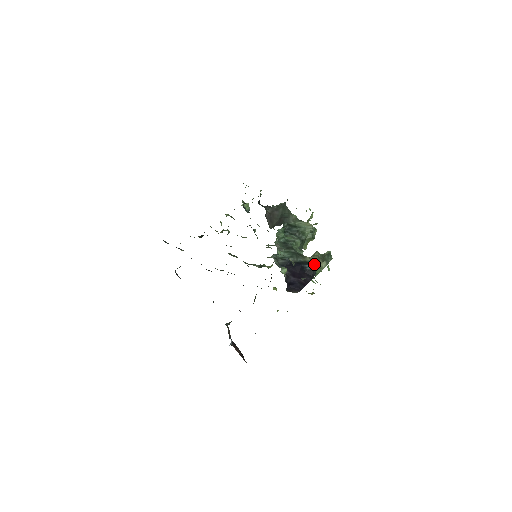
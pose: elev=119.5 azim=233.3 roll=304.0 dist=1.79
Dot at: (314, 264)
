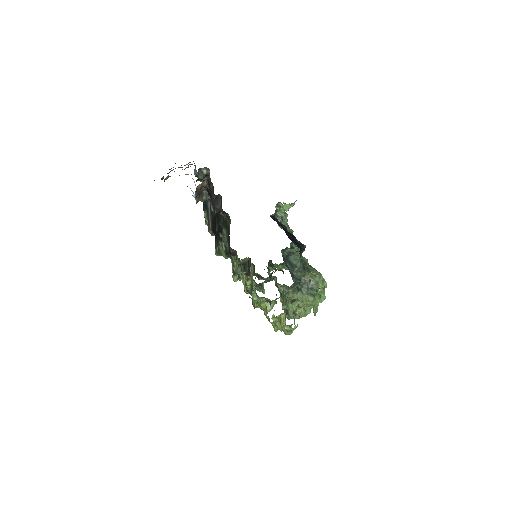
Dot at: occluded
